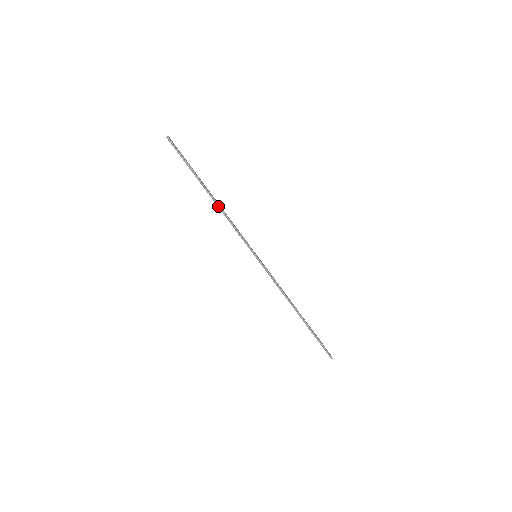
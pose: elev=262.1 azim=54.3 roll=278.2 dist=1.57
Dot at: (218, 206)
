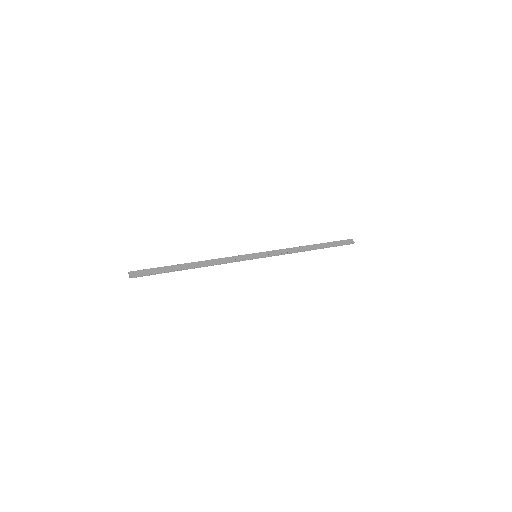
Dot at: (205, 266)
